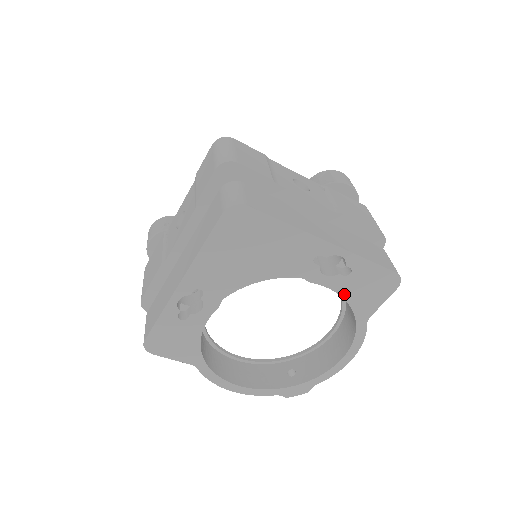
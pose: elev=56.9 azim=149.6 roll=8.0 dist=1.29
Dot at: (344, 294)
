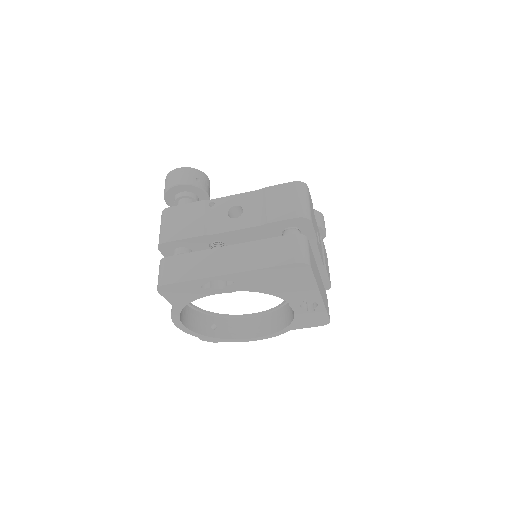
Dot at: (297, 317)
